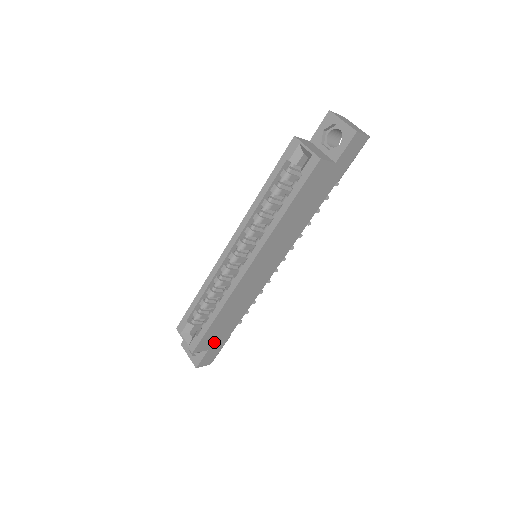
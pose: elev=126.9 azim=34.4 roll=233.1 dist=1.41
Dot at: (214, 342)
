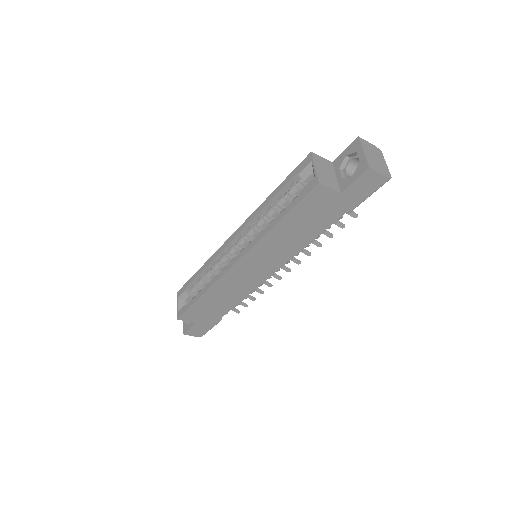
Dot at: (202, 318)
